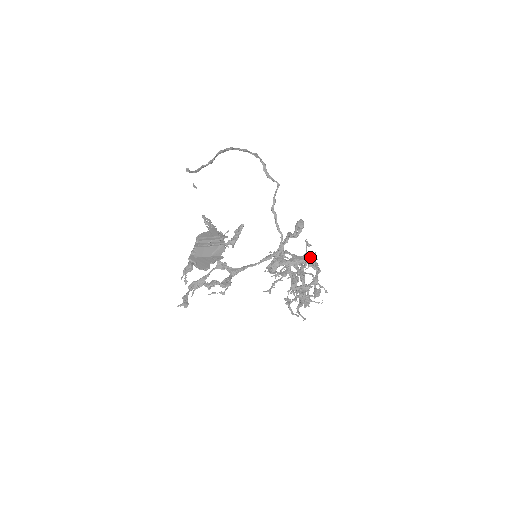
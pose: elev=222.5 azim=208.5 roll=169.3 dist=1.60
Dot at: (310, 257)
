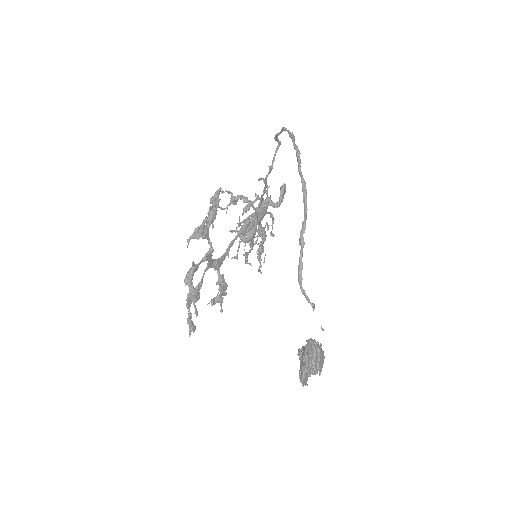
Dot at: occluded
